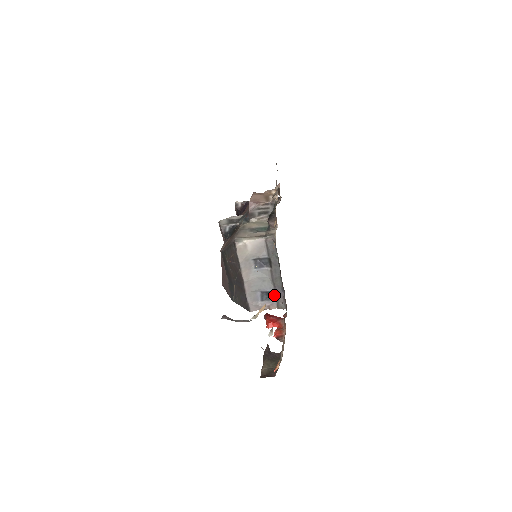
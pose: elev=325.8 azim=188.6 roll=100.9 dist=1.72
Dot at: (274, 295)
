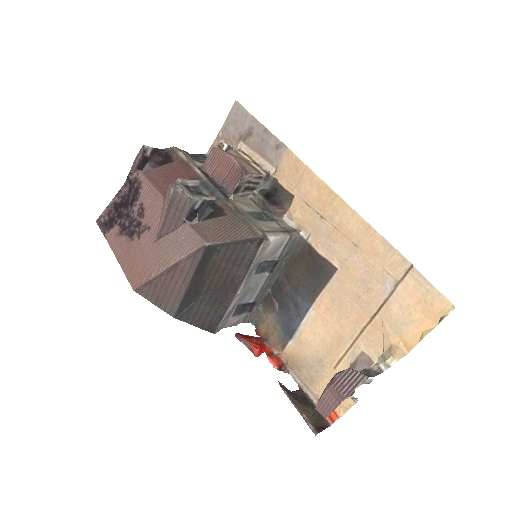
Dot at: (248, 307)
